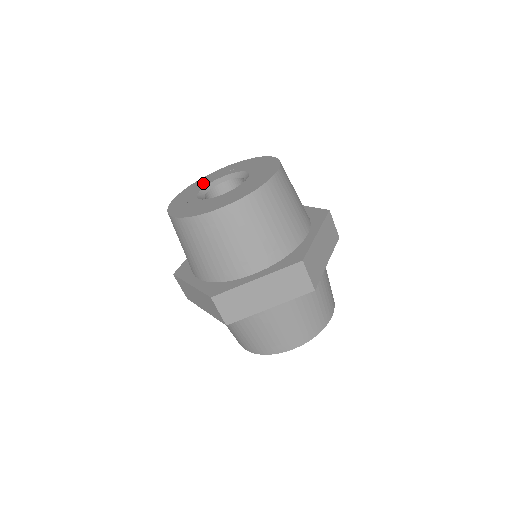
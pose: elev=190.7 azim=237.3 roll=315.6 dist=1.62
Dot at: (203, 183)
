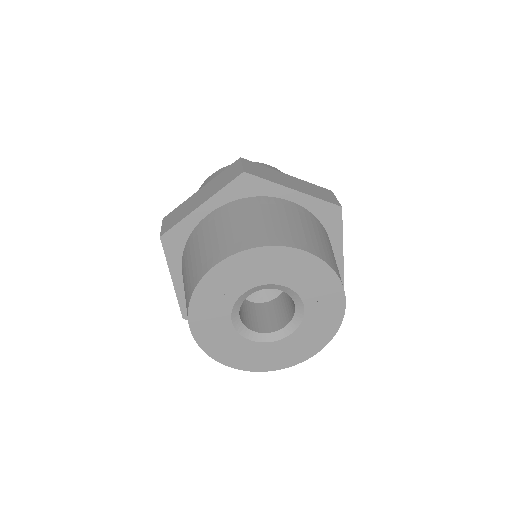
Dot at: occluded
